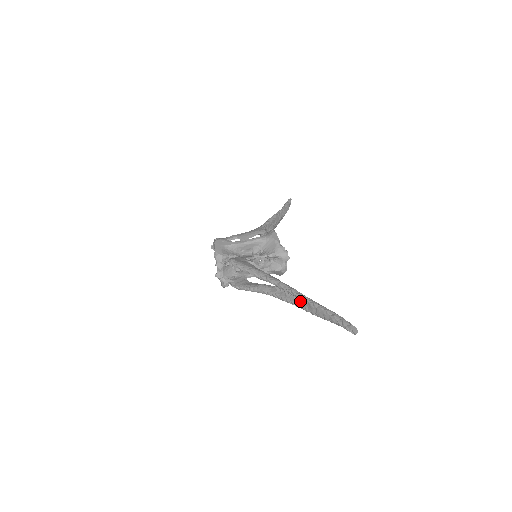
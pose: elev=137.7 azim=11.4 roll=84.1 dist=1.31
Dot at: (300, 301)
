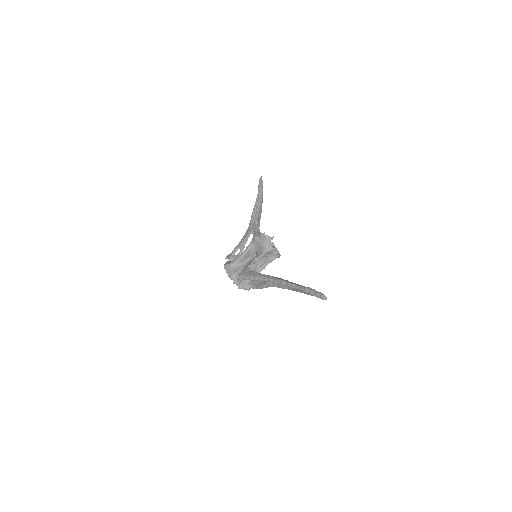
Dot at: (290, 287)
